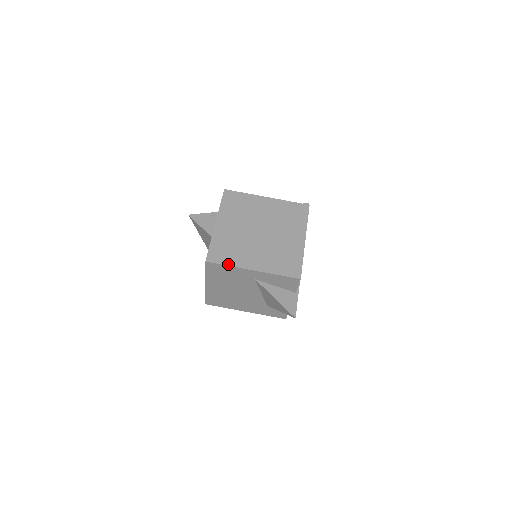
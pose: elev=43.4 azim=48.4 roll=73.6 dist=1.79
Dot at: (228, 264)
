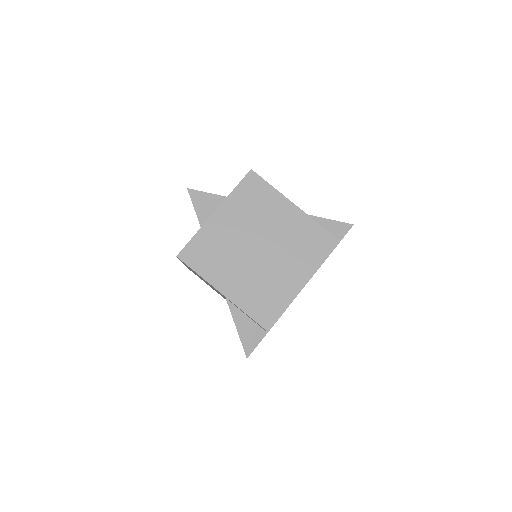
Dot at: (199, 272)
